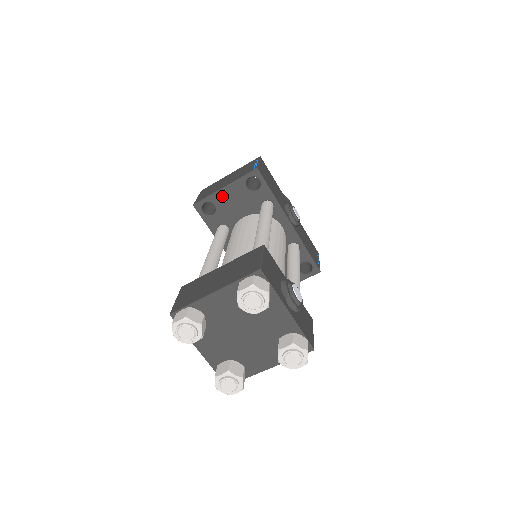
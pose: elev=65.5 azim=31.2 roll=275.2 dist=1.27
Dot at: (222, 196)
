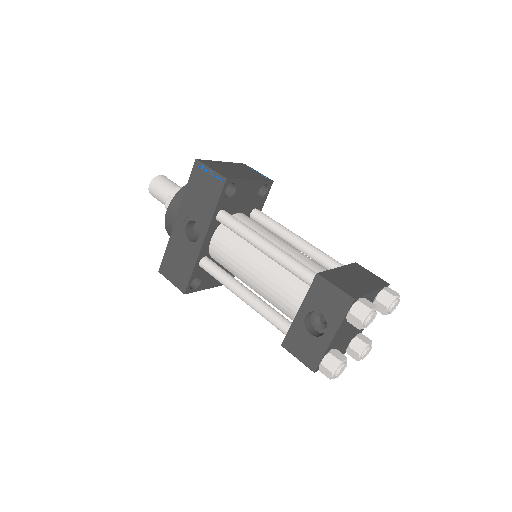
Dot at: (245, 186)
